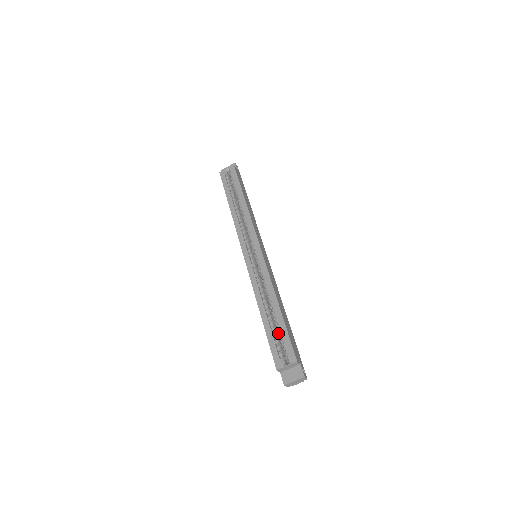
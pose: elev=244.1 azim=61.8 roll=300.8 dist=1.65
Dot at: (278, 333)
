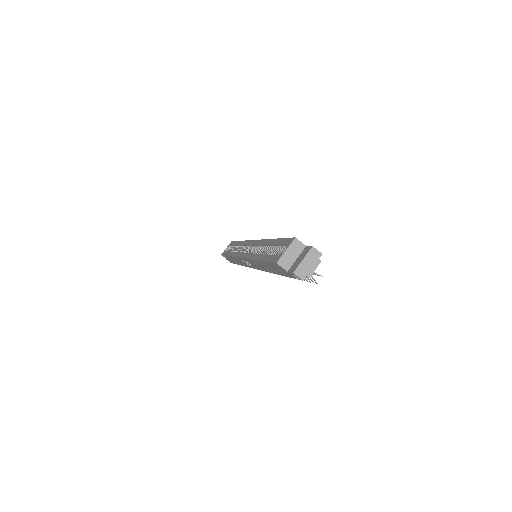
Dot at: occluded
